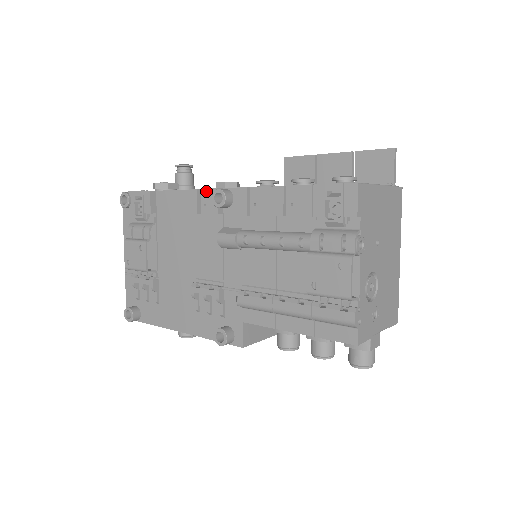
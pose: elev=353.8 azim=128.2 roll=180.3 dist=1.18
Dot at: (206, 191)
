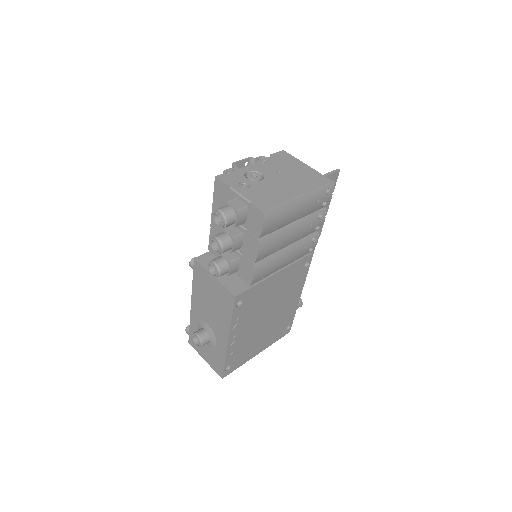
Dot at: occluded
